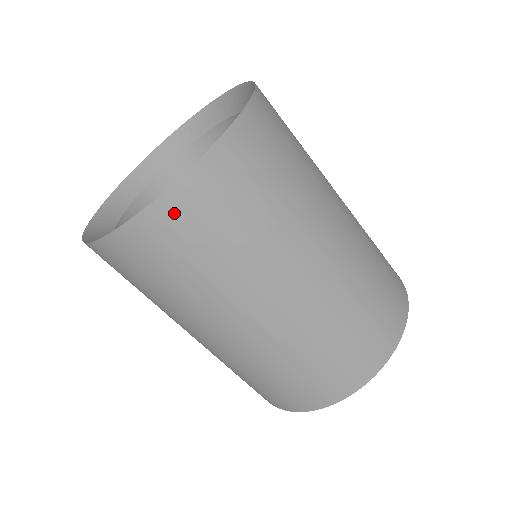
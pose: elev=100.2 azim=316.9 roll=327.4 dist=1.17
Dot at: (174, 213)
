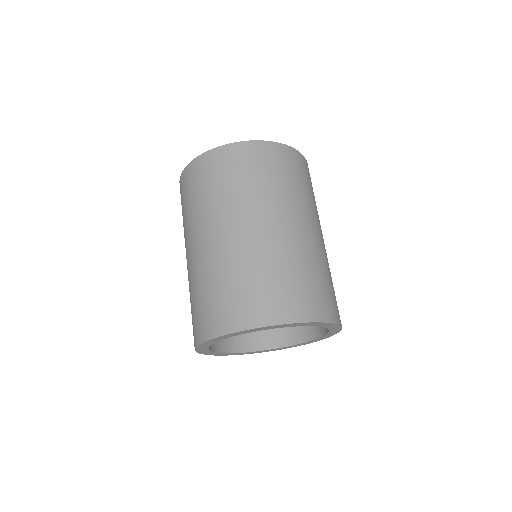
Dot at: (224, 155)
